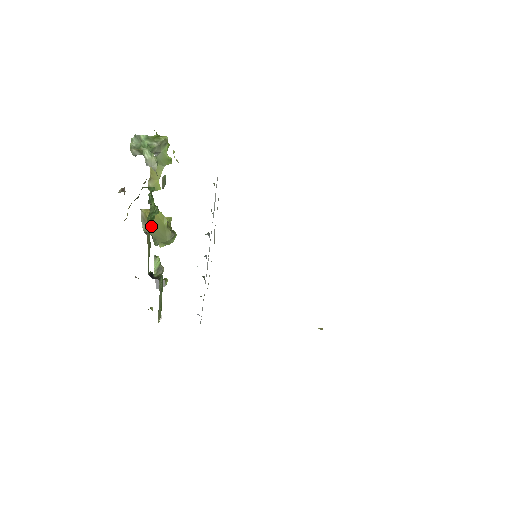
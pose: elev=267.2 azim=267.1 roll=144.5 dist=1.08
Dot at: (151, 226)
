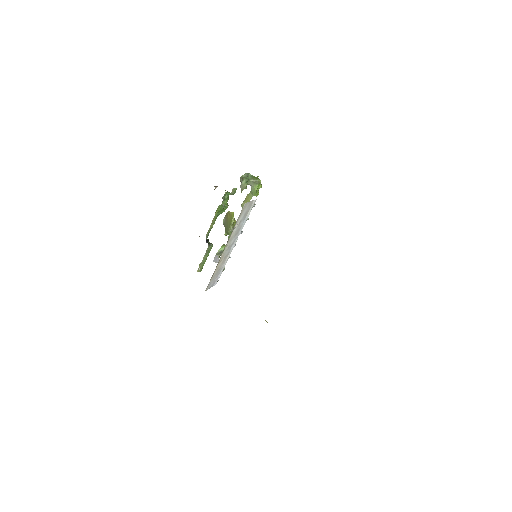
Dot at: occluded
